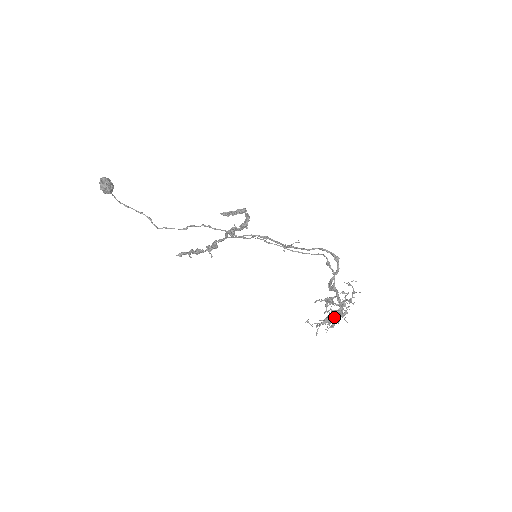
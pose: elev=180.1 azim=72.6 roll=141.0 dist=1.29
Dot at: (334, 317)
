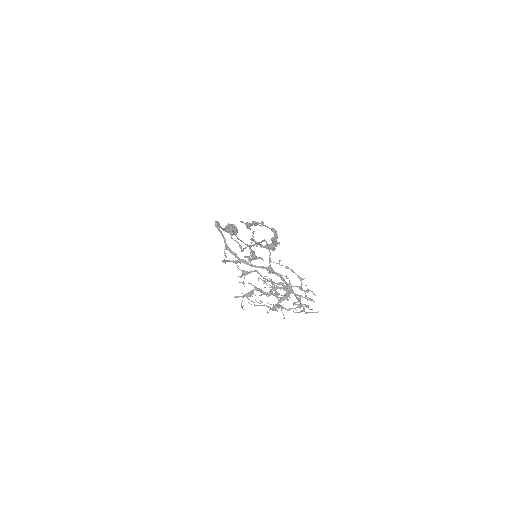
Dot at: (302, 310)
